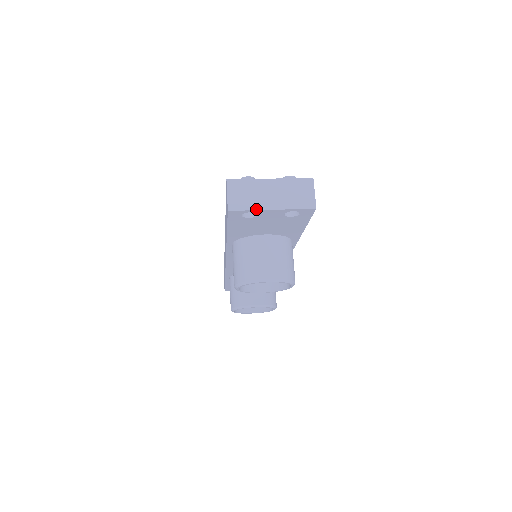
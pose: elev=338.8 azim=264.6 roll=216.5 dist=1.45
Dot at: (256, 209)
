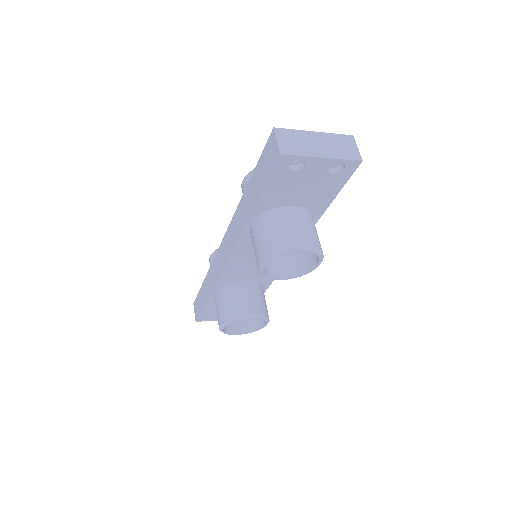
Dot at: (308, 155)
